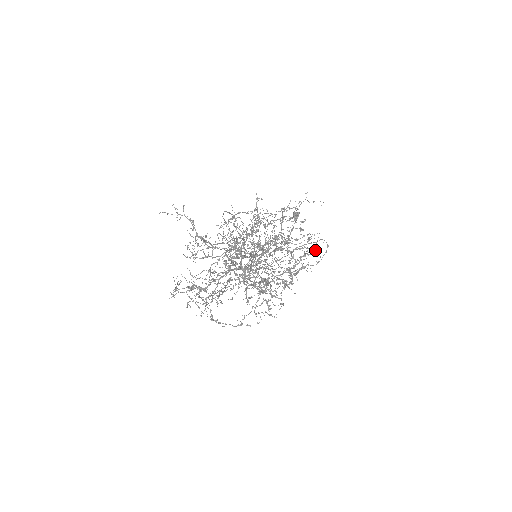
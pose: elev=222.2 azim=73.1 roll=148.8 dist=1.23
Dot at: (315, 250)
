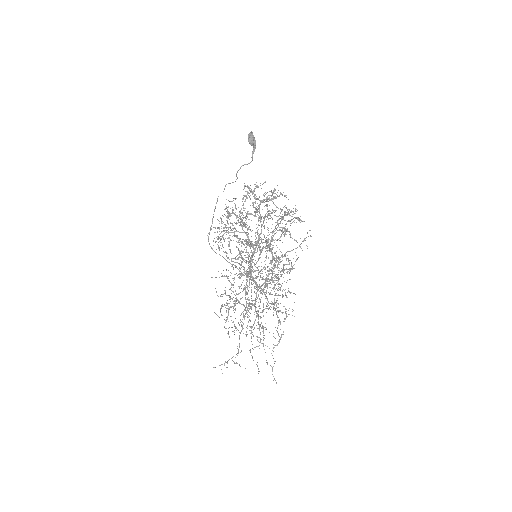
Dot at: occluded
